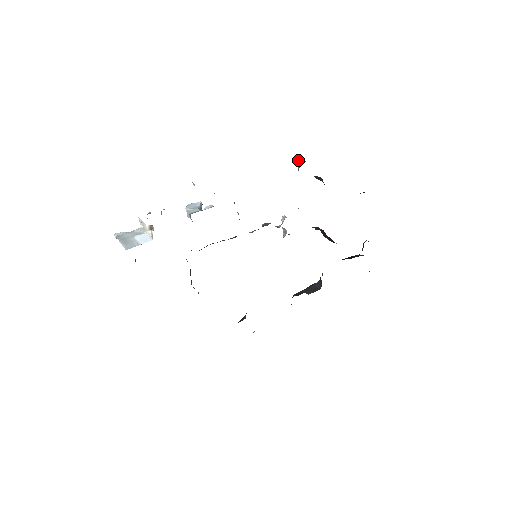
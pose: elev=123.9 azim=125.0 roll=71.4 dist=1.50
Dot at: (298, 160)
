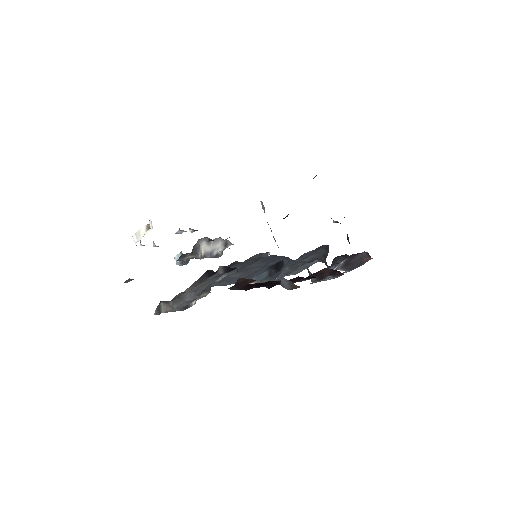
Dot at: (261, 204)
